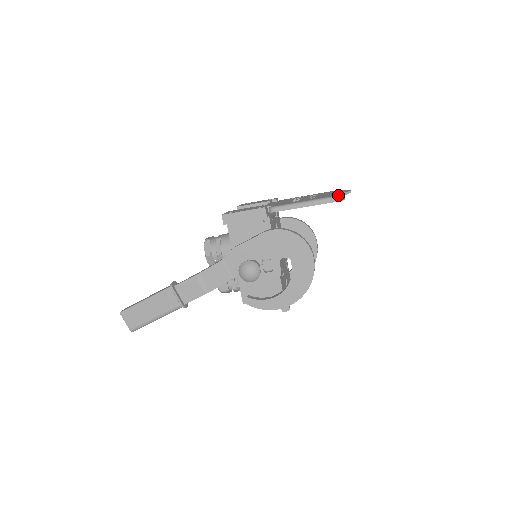
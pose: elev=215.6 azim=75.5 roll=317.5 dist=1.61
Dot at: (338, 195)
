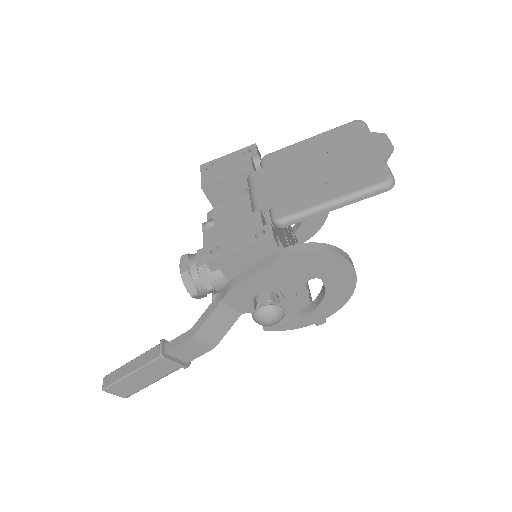
Dot at: (385, 181)
